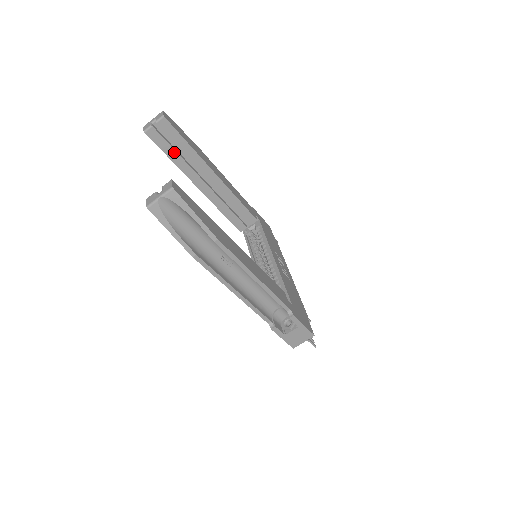
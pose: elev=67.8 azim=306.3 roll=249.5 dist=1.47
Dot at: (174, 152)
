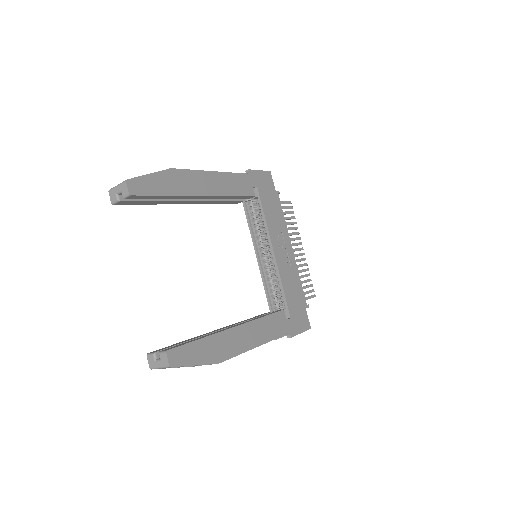
Dot at: (151, 201)
